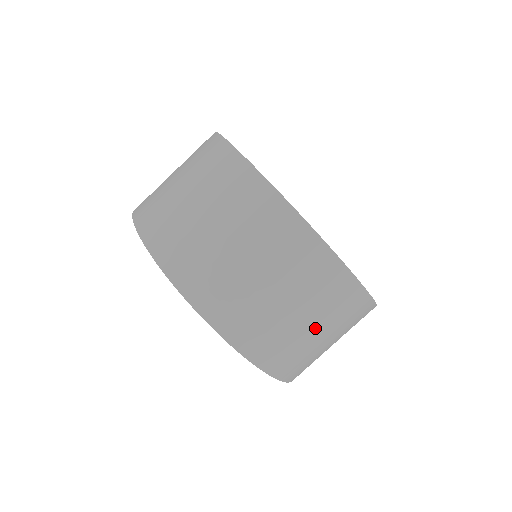
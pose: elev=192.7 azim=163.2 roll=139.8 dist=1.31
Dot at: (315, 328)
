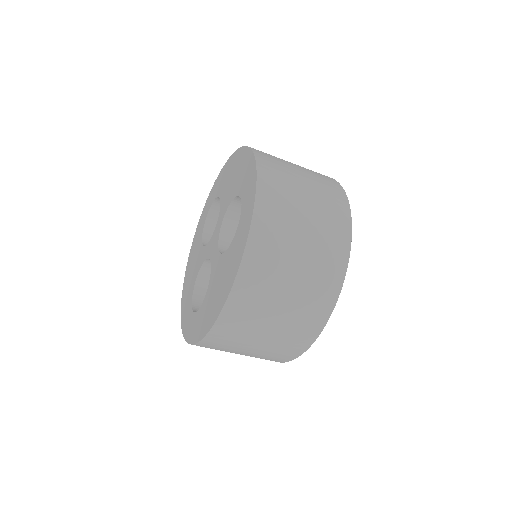
Dot at: (295, 275)
